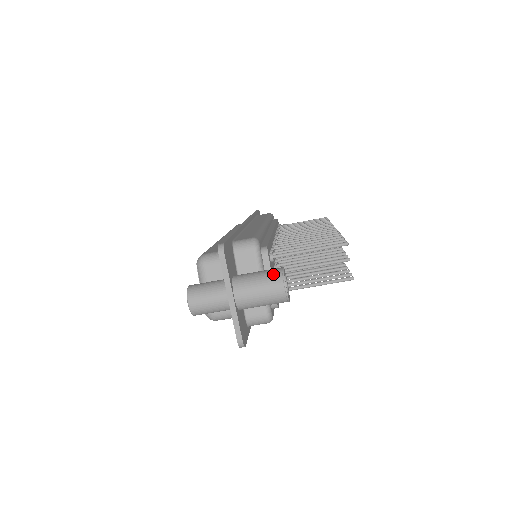
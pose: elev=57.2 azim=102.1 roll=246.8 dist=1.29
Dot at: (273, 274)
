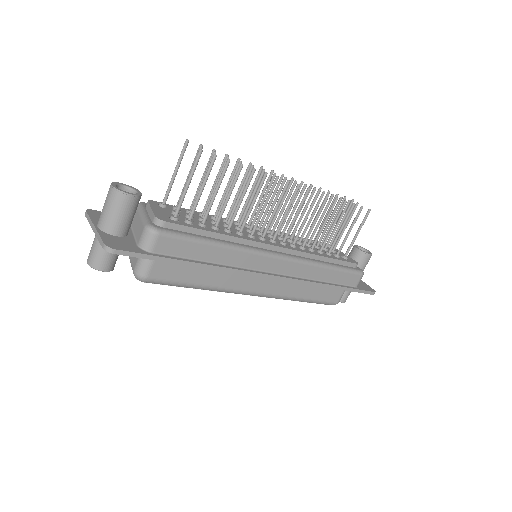
Dot at: occluded
